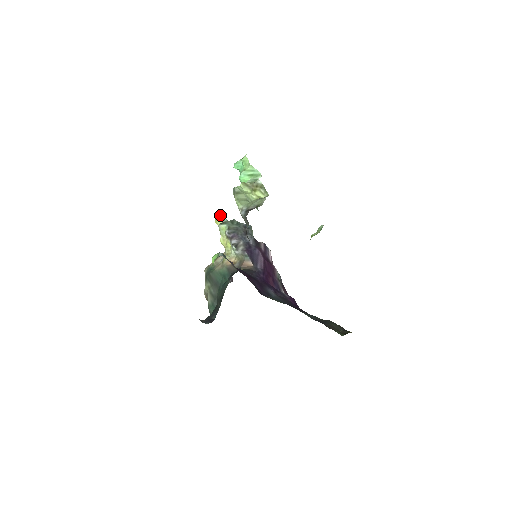
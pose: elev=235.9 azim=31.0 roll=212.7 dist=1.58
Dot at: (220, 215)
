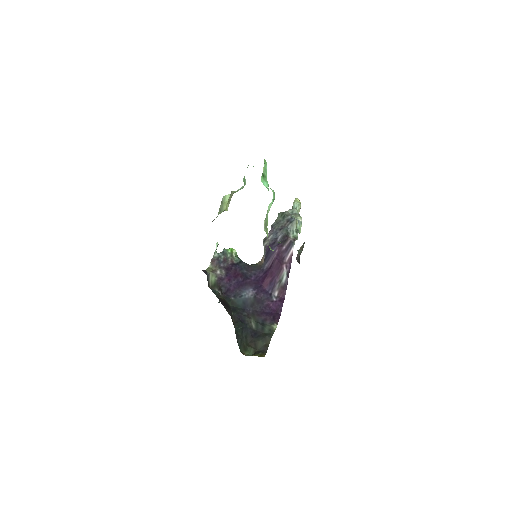
Dot at: (293, 202)
